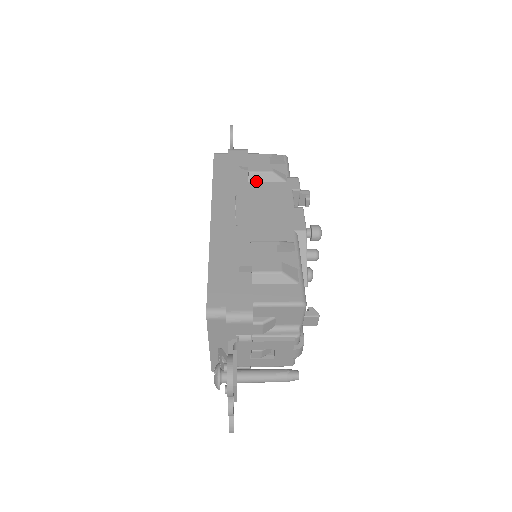
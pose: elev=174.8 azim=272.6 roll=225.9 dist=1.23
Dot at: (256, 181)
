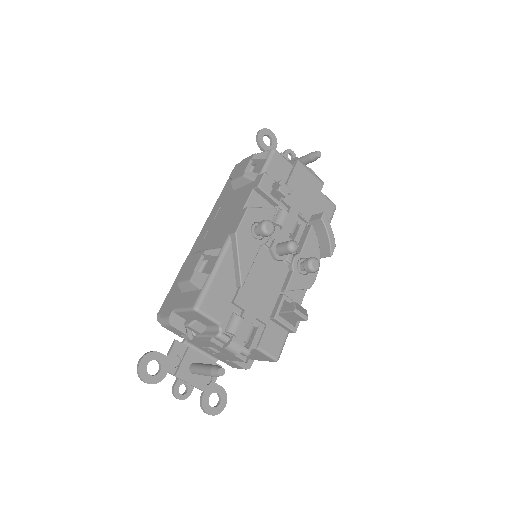
Dot at: (237, 188)
